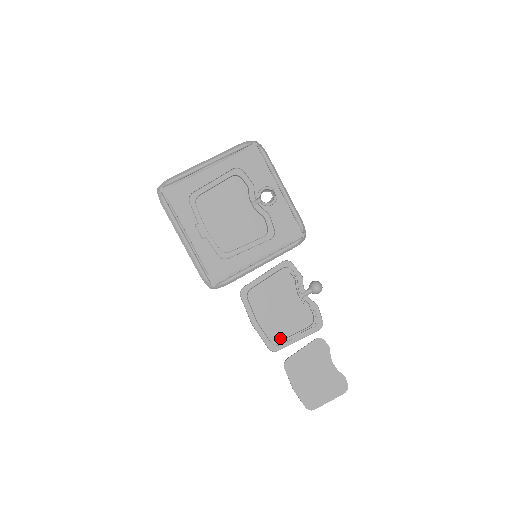
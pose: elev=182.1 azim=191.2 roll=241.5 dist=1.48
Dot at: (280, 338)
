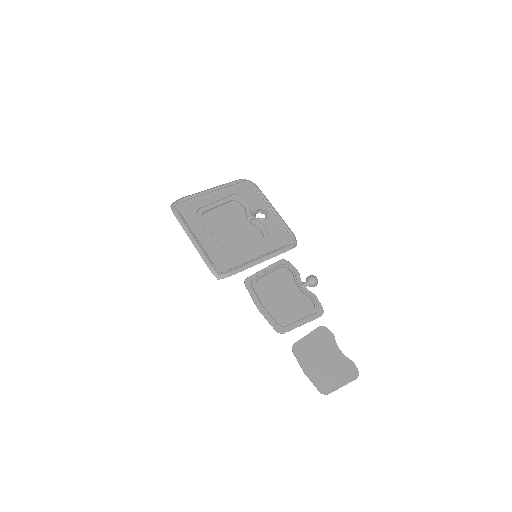
Dot at: (285, 321)
